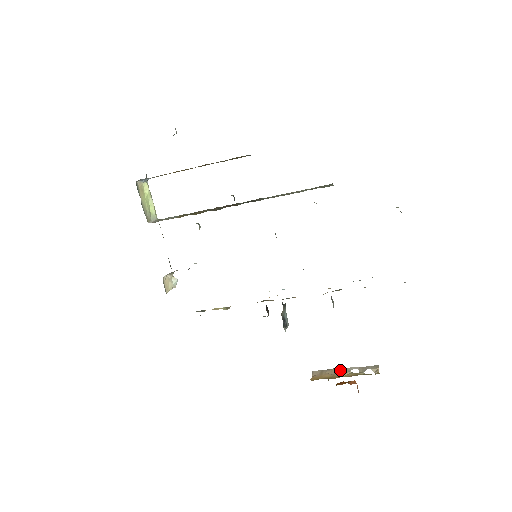
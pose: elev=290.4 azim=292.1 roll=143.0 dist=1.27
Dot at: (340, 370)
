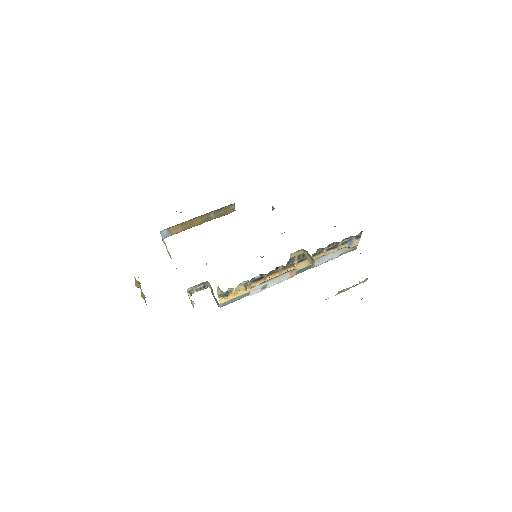
Dot at: (343, 290)
